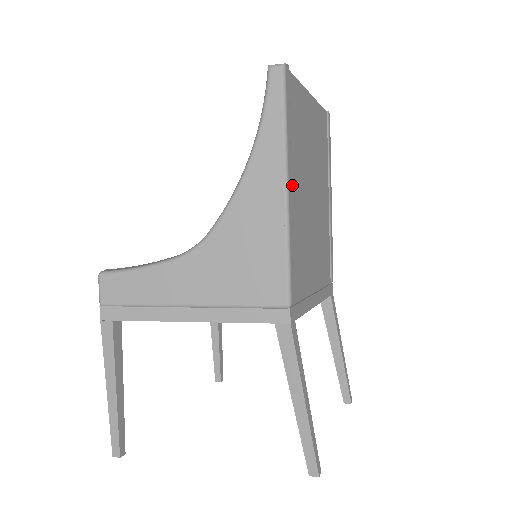
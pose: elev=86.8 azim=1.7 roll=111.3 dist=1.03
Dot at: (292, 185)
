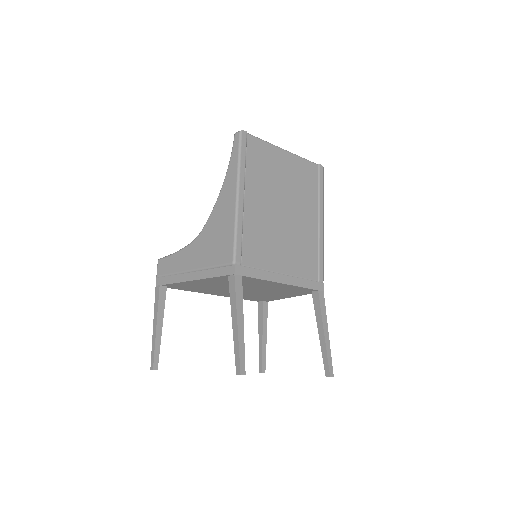
Dot at: (247, 195)
